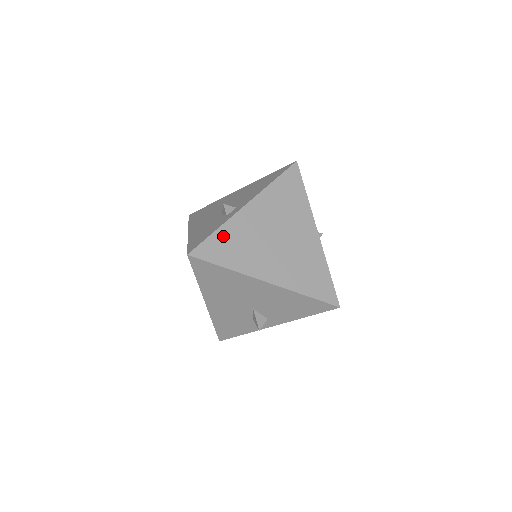
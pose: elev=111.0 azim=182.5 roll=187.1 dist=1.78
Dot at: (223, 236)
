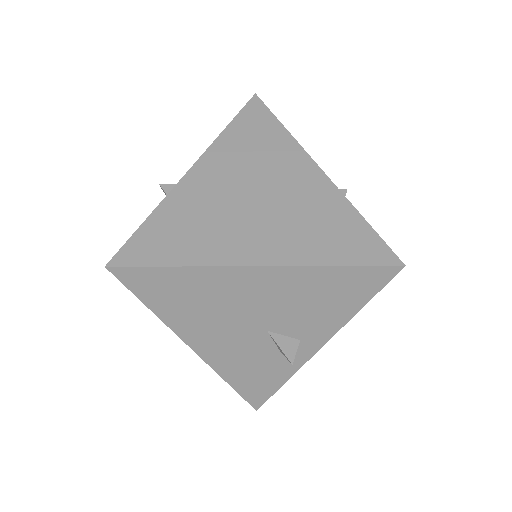
Dot at: (161, 222)
